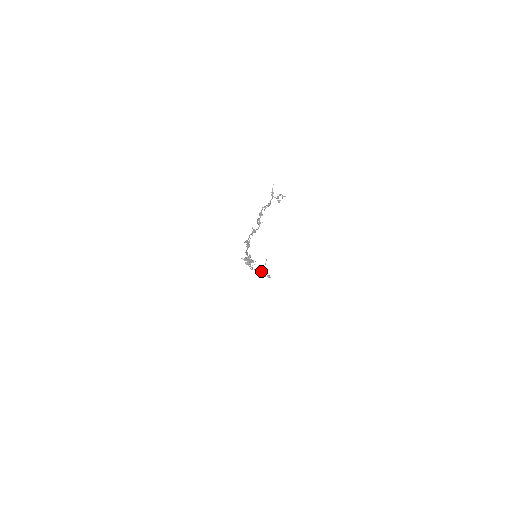
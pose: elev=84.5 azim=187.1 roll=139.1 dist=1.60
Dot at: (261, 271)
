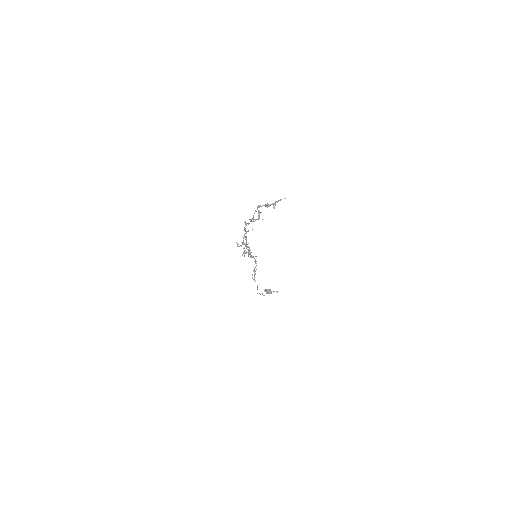
Dot at: occluded
